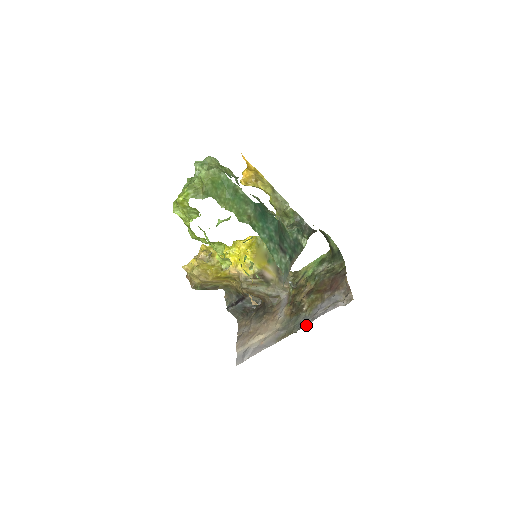
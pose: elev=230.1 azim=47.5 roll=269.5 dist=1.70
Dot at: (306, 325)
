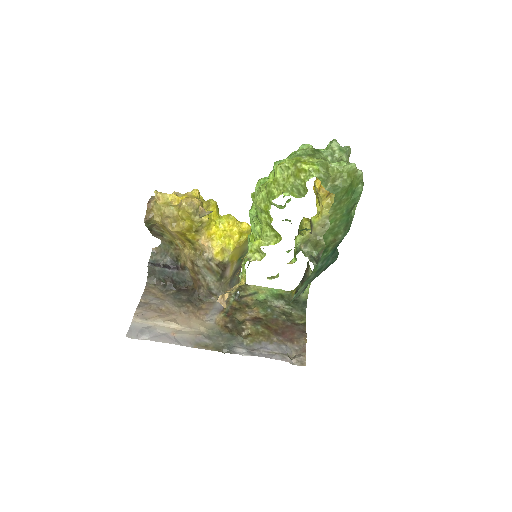
Dot at: (241, 354)
